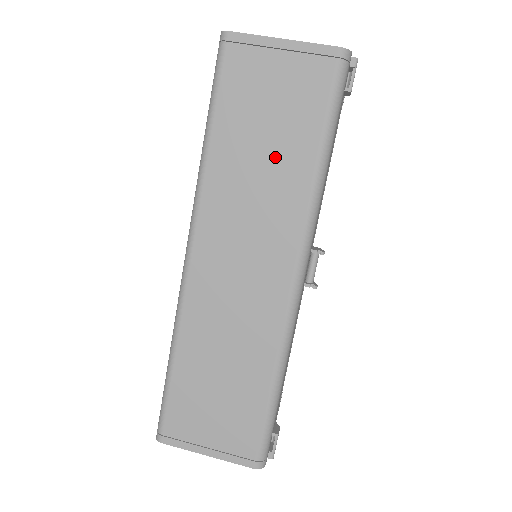
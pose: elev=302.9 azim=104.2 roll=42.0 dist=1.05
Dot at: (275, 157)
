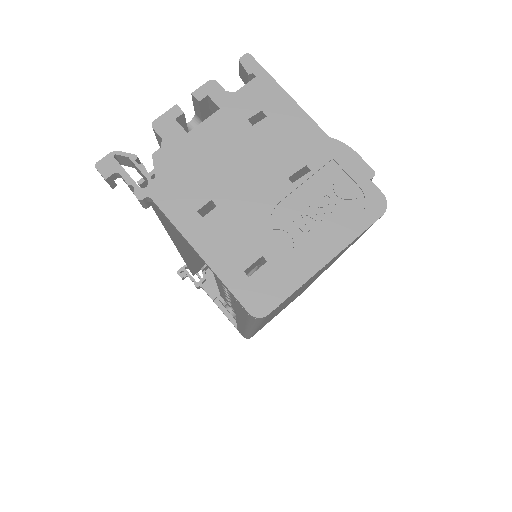
Dot at: occluded
